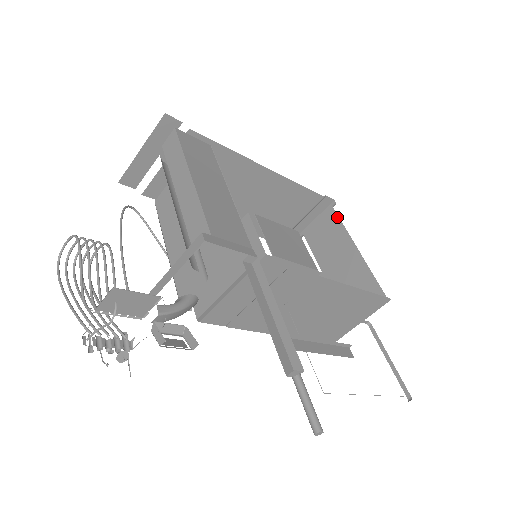
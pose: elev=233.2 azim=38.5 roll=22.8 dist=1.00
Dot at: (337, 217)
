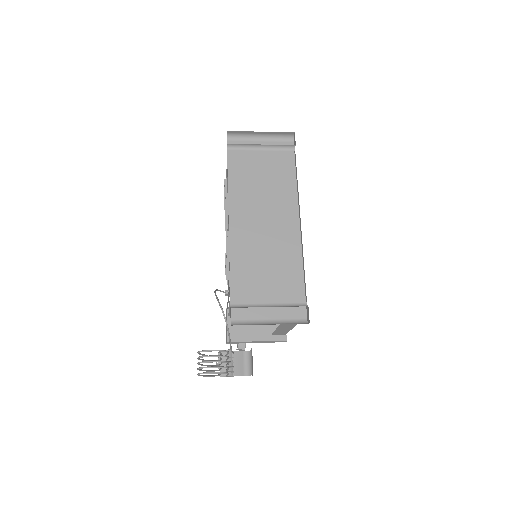
Dot at: occluded
